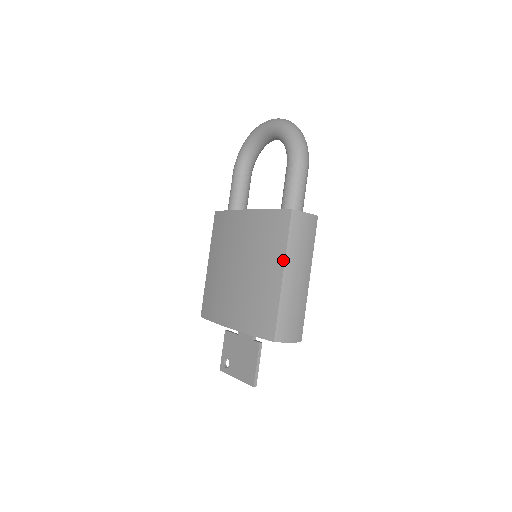
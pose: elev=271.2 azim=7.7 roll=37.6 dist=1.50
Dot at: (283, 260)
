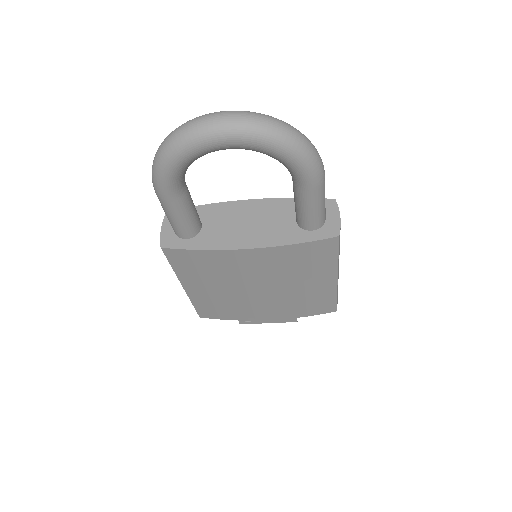
Dot at: (336, 271)
